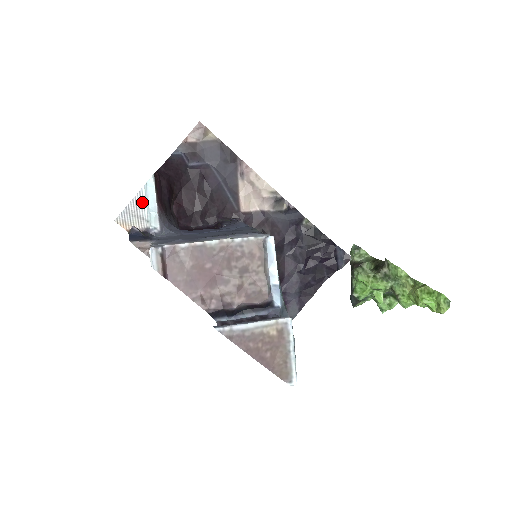
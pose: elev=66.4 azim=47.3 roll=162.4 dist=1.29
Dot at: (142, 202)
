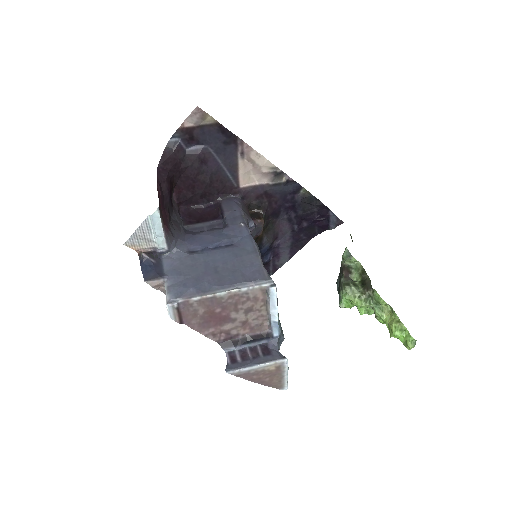
Dot at: (148, 228)
